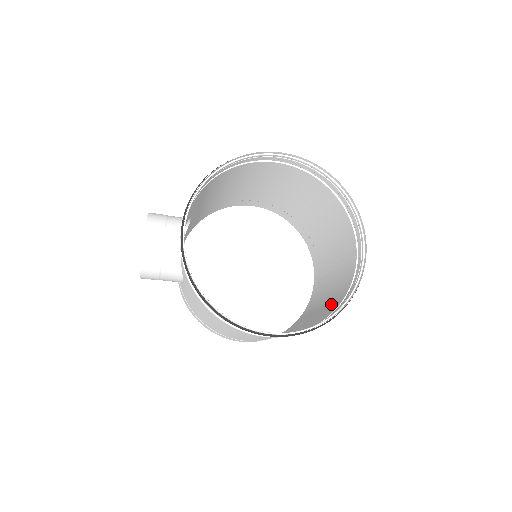
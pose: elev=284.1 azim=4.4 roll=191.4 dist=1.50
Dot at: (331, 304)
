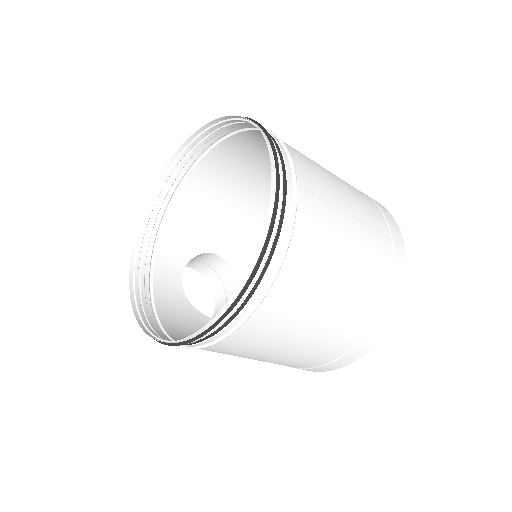
Dot at: (314, 269)
